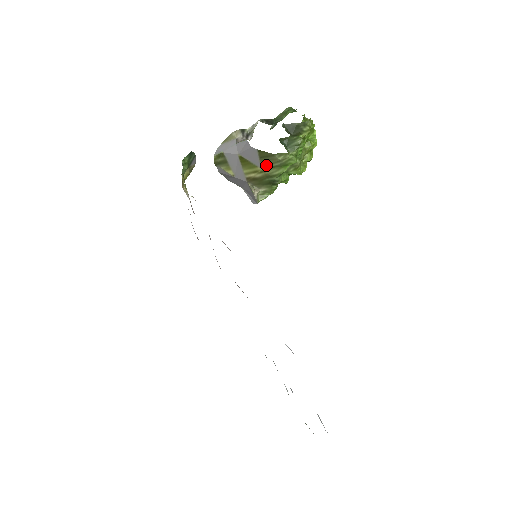
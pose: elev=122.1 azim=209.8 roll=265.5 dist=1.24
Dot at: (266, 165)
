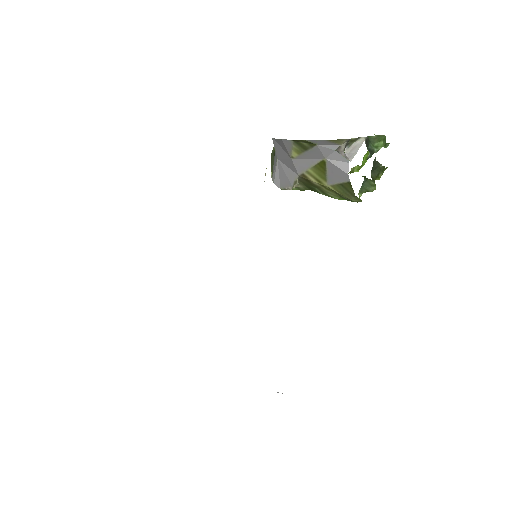
Dot at: (336, 190)
